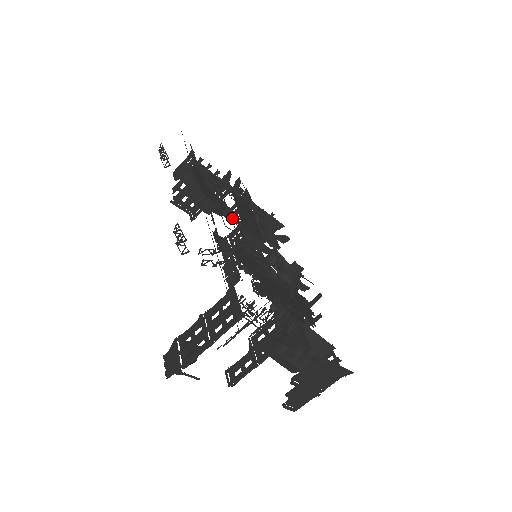
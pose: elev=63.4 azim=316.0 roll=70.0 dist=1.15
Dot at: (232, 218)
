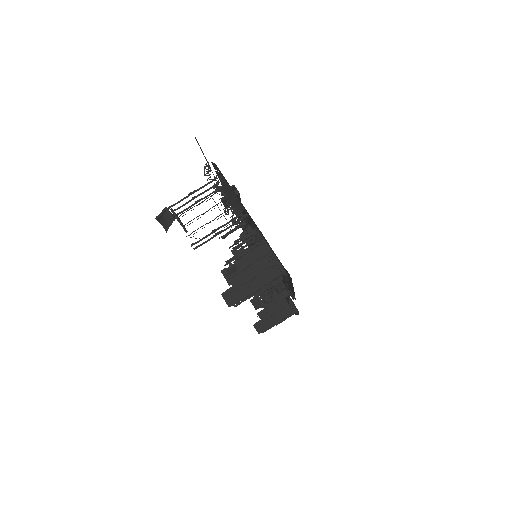
Dot at: occluded
